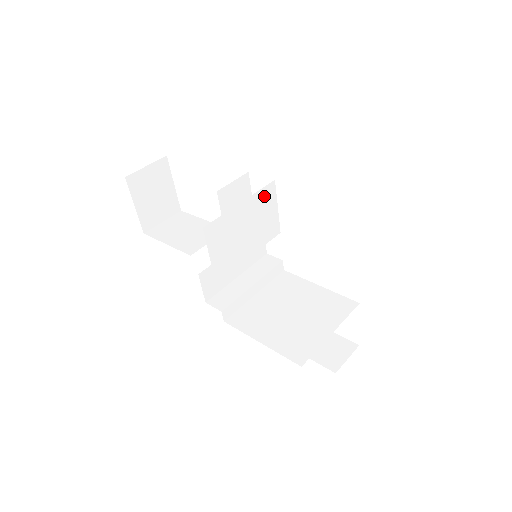
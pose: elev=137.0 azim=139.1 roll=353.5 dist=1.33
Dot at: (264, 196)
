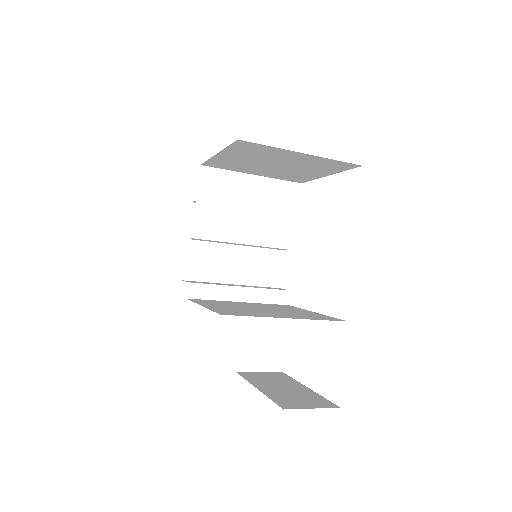
Dot at: (283, 191)
